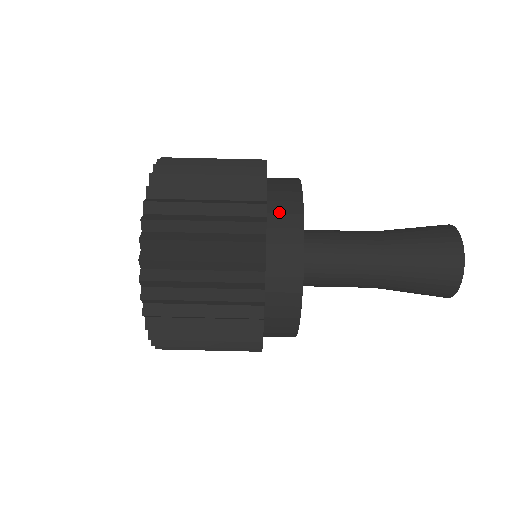
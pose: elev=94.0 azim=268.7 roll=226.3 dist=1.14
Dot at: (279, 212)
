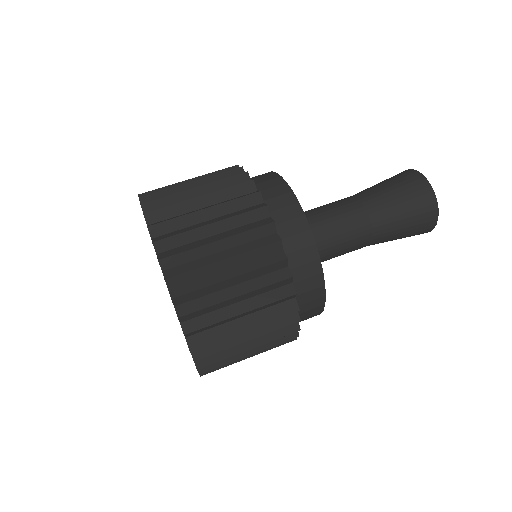
Dot at: occluded
